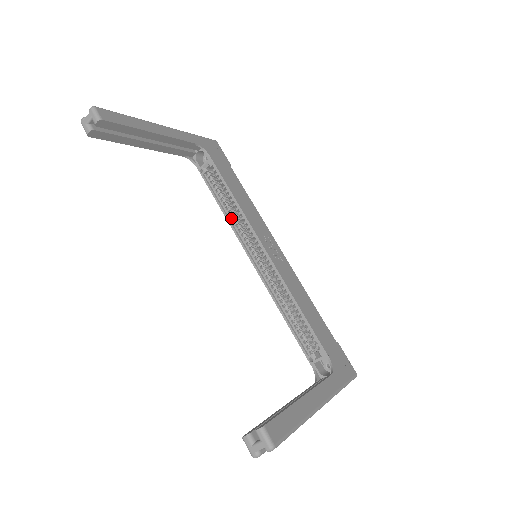
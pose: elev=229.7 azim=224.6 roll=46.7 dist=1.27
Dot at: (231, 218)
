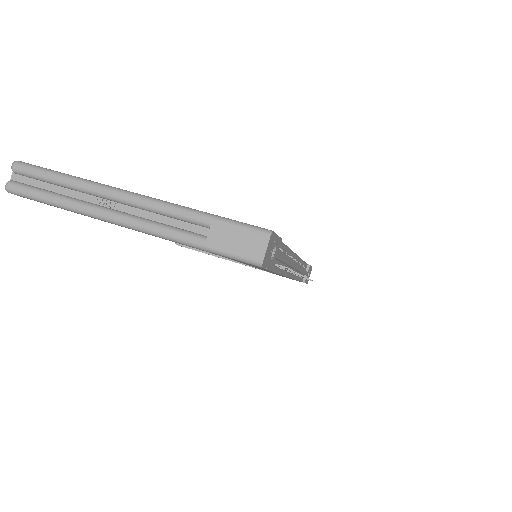
Dot at: occluded
